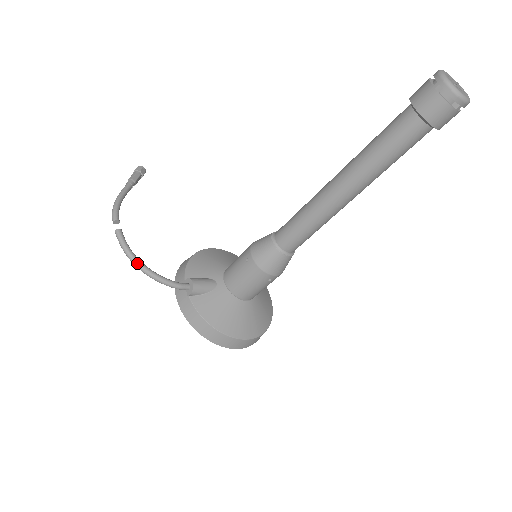
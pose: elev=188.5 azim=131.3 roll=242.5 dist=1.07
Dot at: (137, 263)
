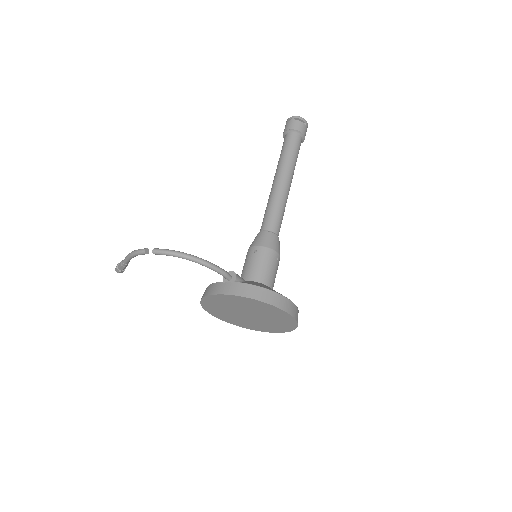
Dot at: (188, 254)
